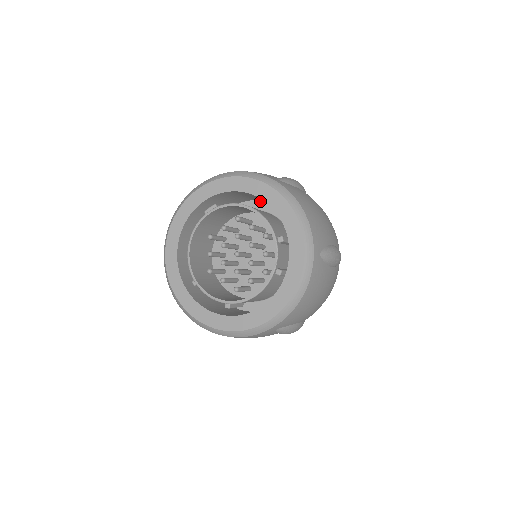
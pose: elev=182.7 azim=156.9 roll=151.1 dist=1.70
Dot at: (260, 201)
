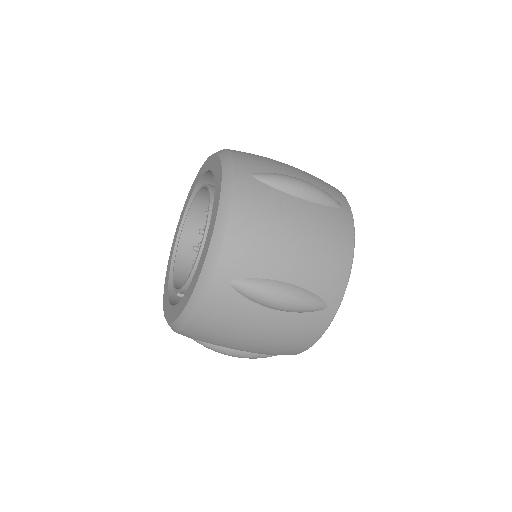
Dot at: occluded
